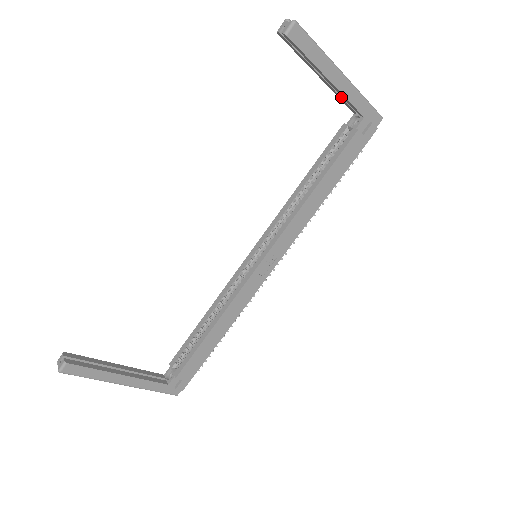
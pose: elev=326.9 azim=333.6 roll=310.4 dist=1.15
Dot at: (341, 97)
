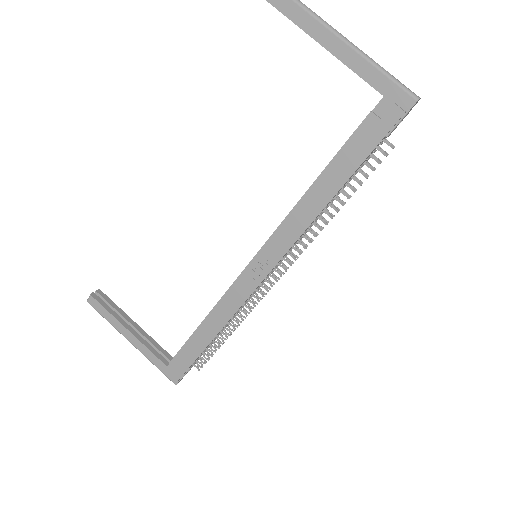
Dot at: occluded
